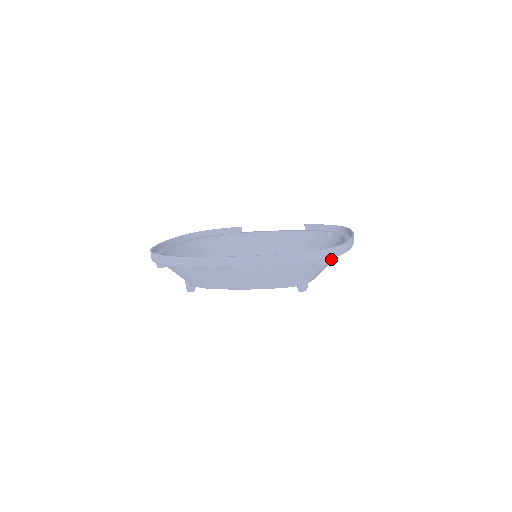
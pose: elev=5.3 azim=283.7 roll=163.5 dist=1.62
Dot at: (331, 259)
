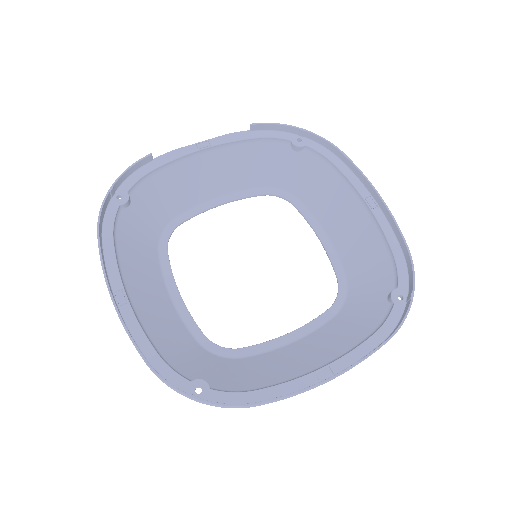
Dot at: (389, 270)
